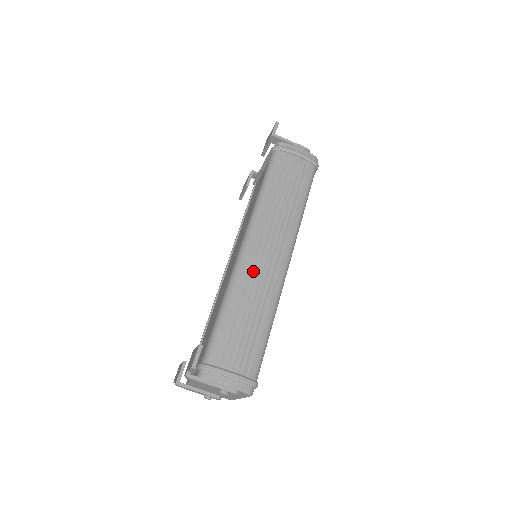
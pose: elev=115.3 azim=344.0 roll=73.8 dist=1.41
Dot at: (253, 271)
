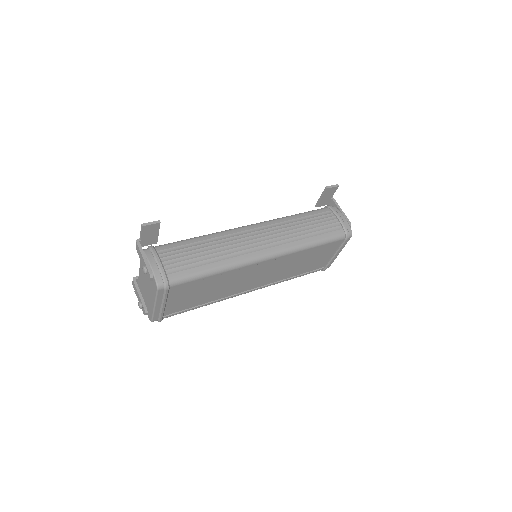
Dot at: (237, 237)
